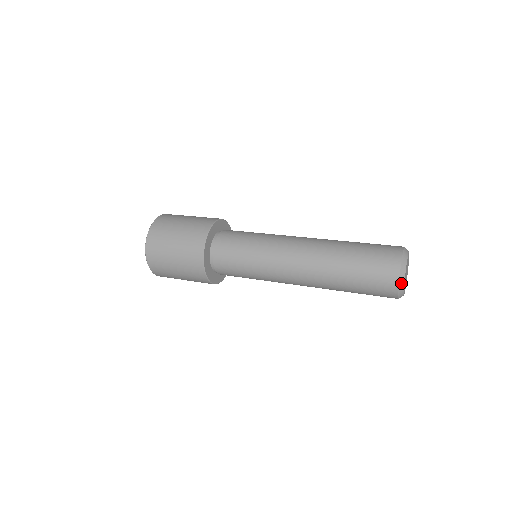
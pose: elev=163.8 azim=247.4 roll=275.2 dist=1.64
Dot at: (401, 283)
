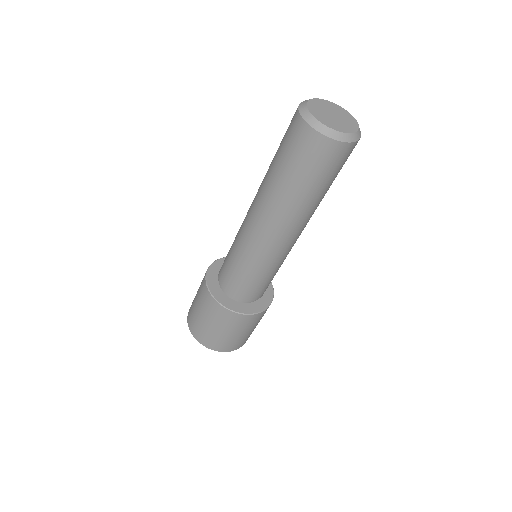
Dot at: (302, 107)
